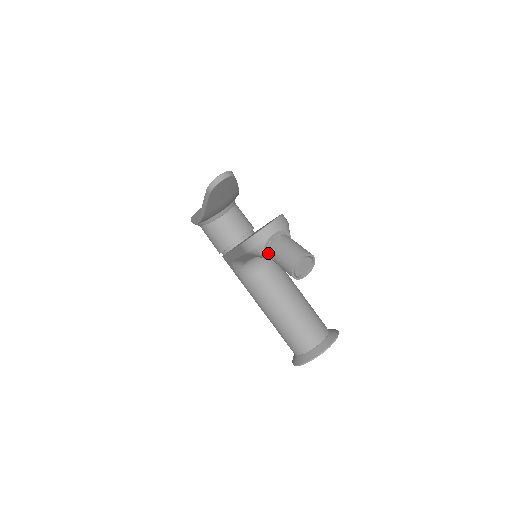
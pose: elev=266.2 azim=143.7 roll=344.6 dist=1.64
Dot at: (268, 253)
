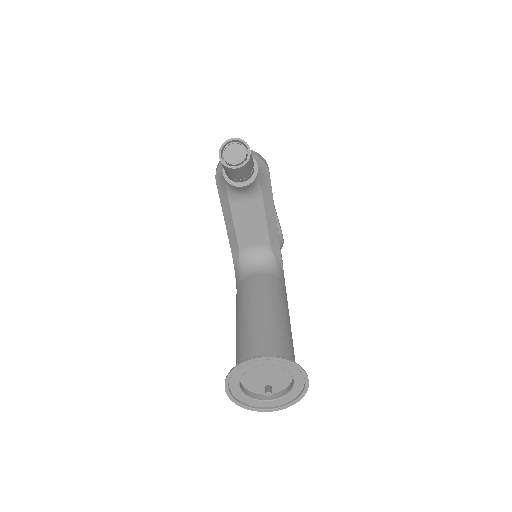
Dot at: occluded
